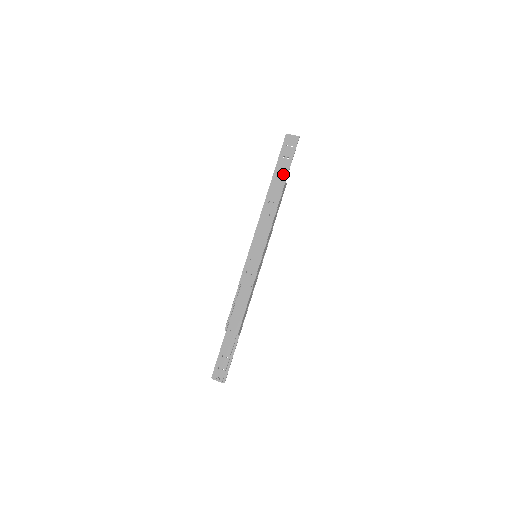
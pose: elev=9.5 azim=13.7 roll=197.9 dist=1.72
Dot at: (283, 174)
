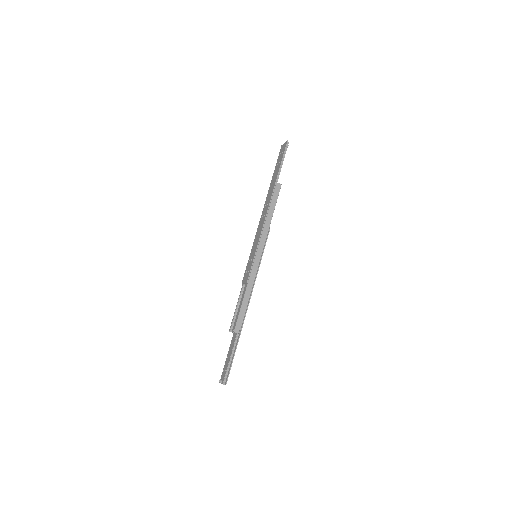
Dot at: (275, 177)
